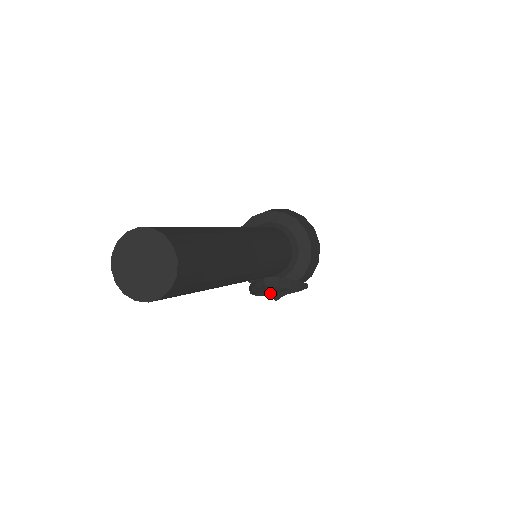
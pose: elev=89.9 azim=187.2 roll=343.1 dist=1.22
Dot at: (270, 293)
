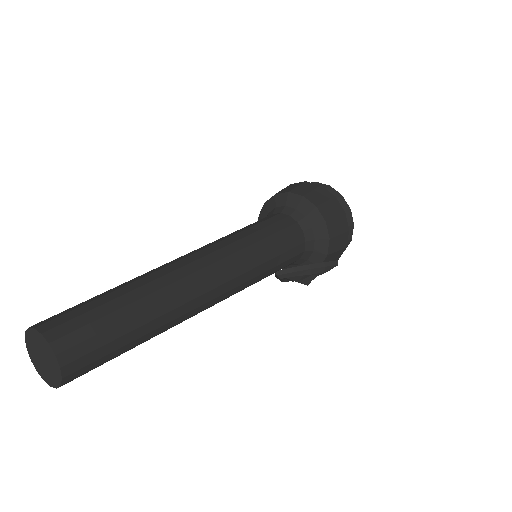
Dot at: (295, 281)
